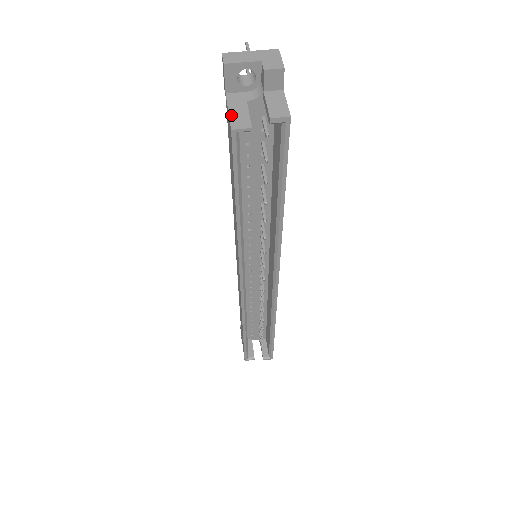
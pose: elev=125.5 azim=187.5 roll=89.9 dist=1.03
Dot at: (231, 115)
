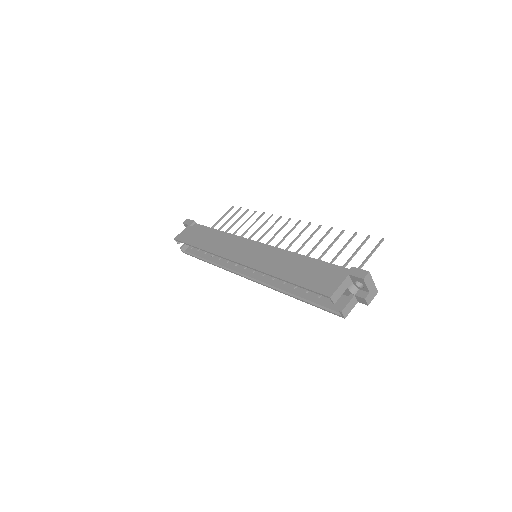
Dot at: (338, 289)
